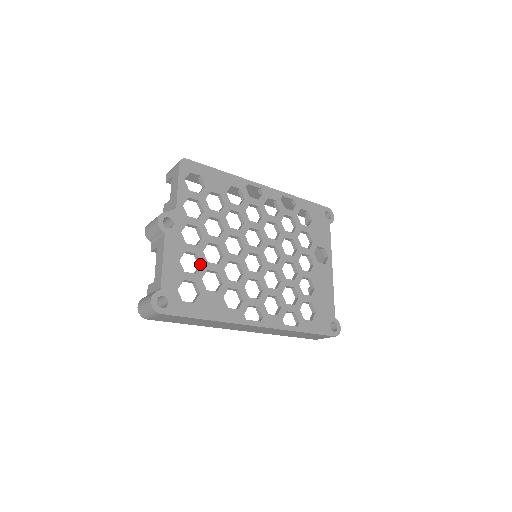
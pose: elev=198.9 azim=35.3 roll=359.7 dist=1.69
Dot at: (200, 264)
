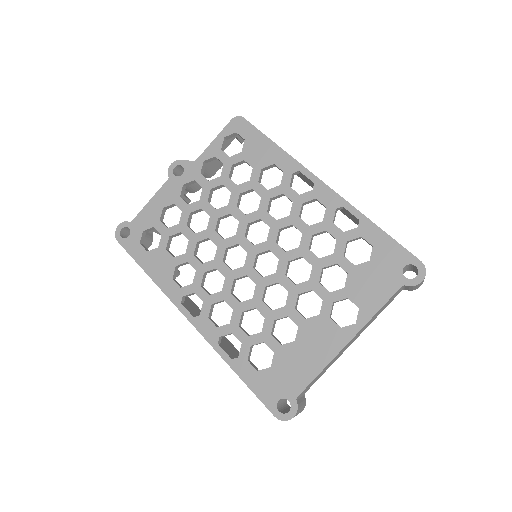
Dot at: (179, 223)
